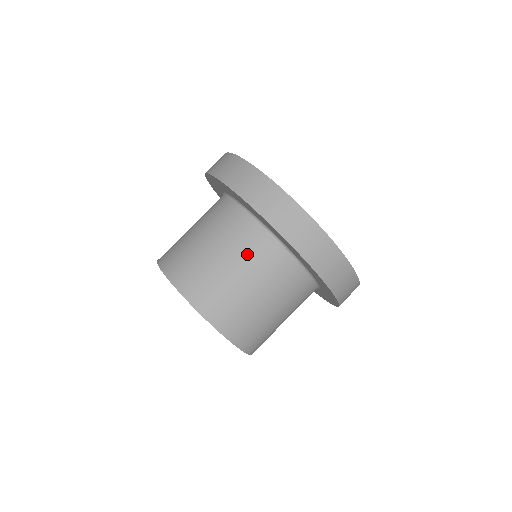
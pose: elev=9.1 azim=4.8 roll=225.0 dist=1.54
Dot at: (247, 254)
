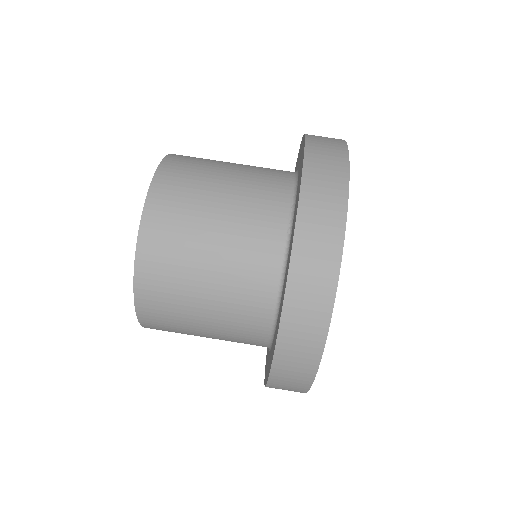
Dot at: (233, 309)
